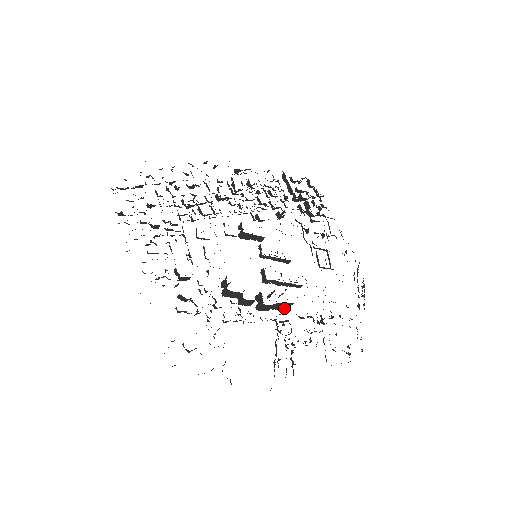
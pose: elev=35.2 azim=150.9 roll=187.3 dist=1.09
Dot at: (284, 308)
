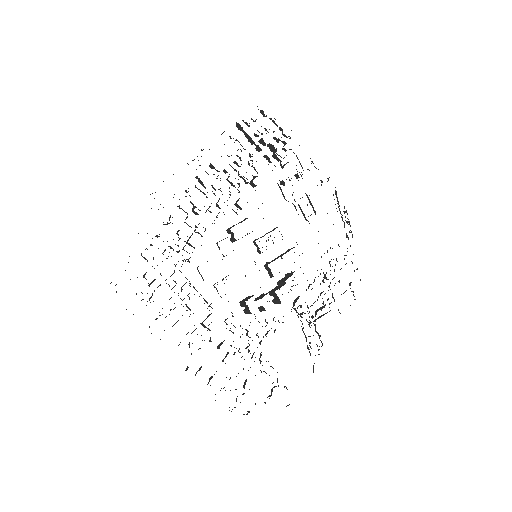
Dot at: (293, 285)
